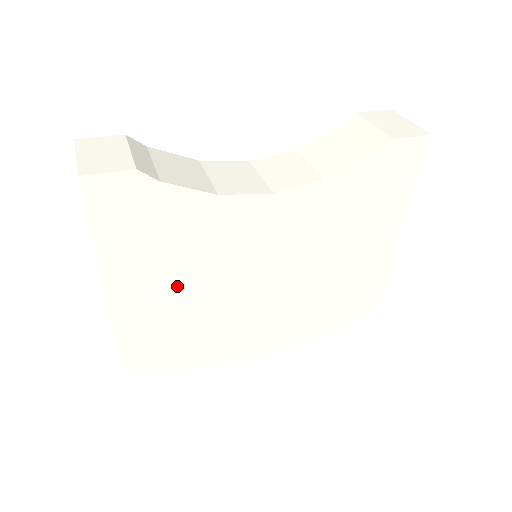
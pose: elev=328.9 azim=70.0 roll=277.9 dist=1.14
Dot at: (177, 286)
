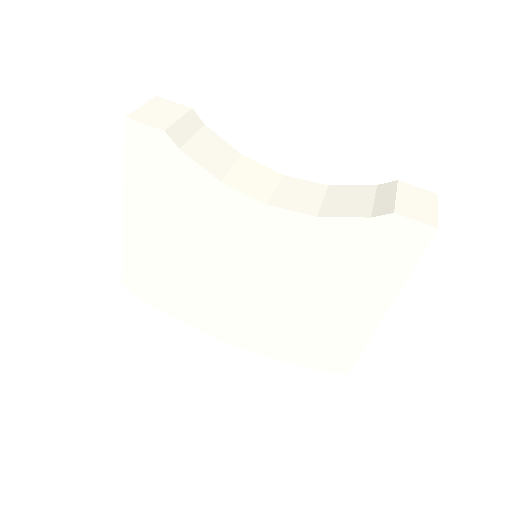
Dot at: (174, 238)
